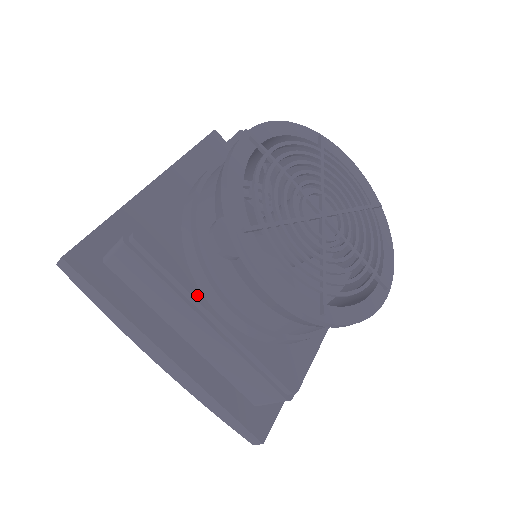
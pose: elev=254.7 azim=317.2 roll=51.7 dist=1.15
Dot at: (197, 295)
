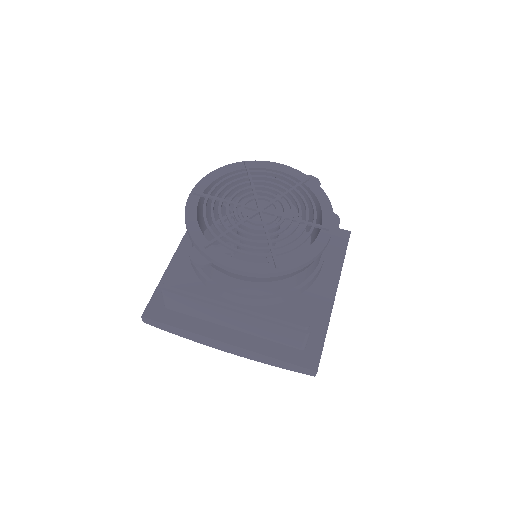
Dot at: (215, 297)
